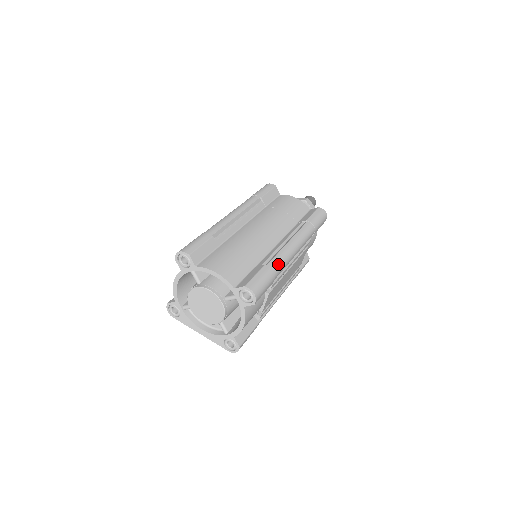
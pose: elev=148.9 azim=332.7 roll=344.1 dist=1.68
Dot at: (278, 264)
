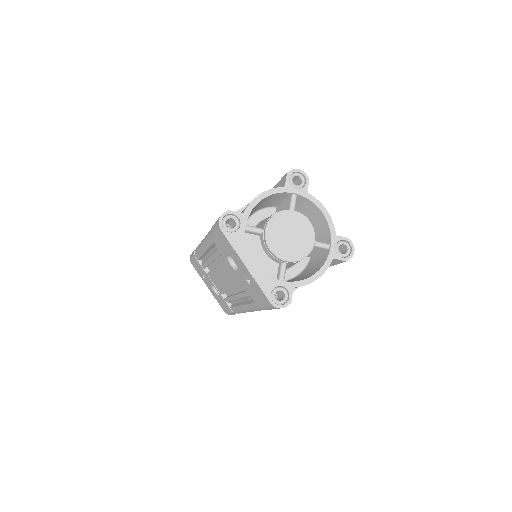
Dot at: occluded
